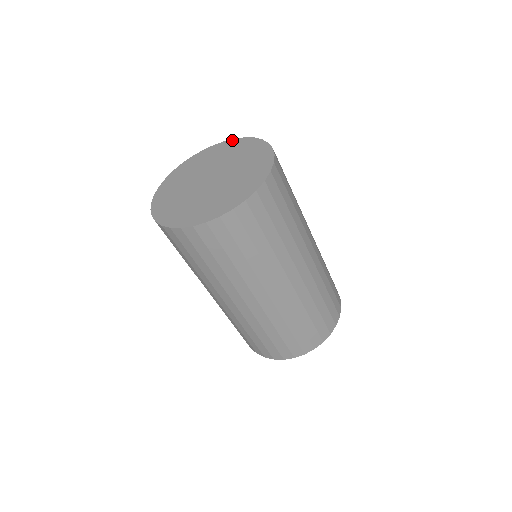
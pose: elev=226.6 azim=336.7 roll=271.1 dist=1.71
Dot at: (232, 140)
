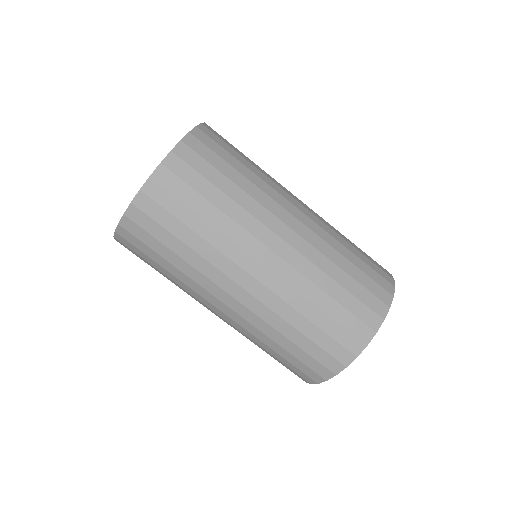
Dot at: occluded
